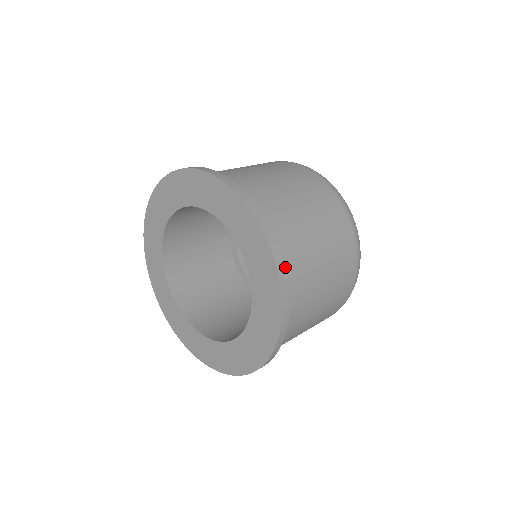
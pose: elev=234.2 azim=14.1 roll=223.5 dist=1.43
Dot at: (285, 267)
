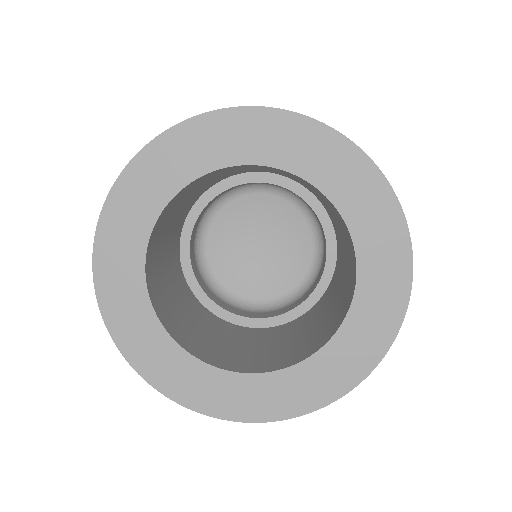
Dot at: occluded
